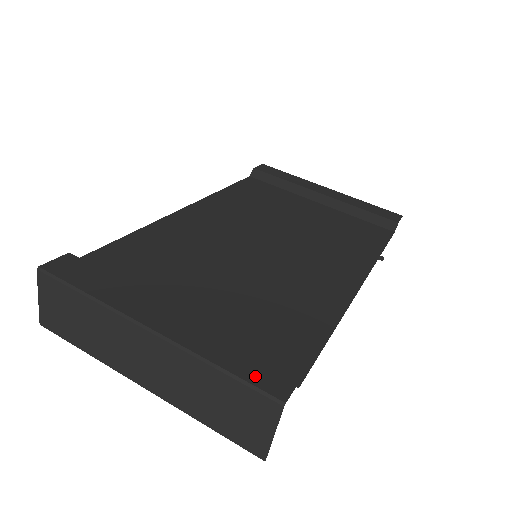
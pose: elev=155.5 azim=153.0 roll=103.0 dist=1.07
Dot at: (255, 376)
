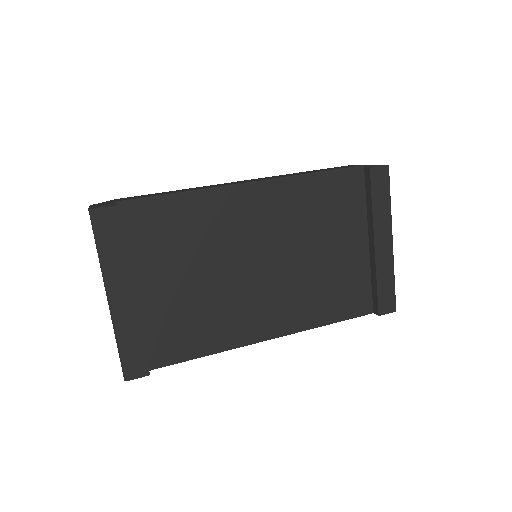
Dot at: (128, 361)
